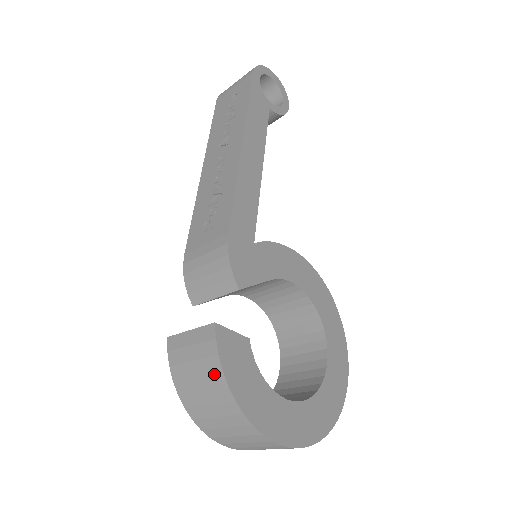
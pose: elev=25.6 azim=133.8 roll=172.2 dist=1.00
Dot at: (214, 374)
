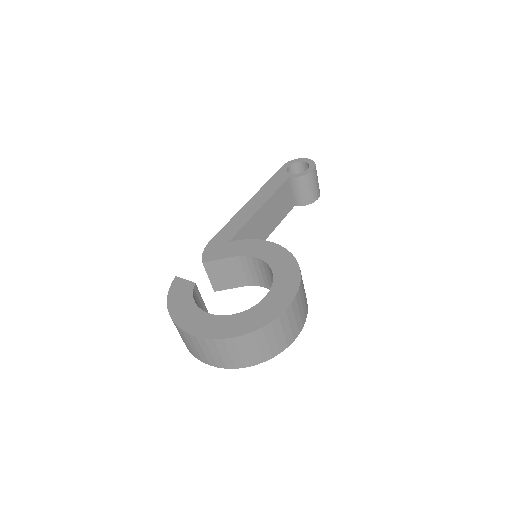
Dot at: occluded
